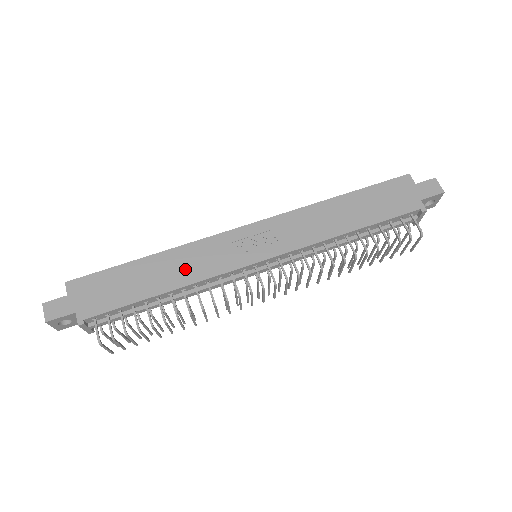
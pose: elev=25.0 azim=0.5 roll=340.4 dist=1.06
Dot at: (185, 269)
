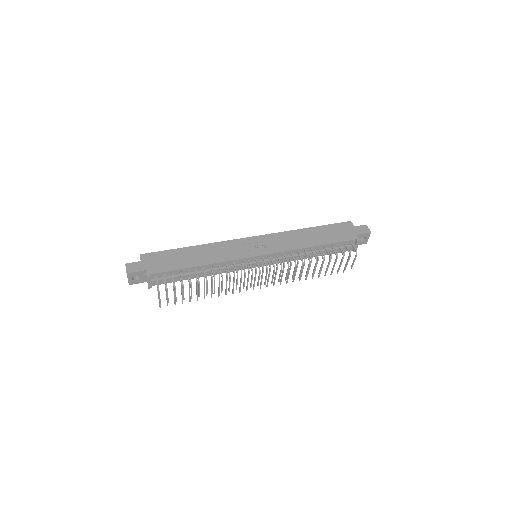
Dot at: (214, 255)
